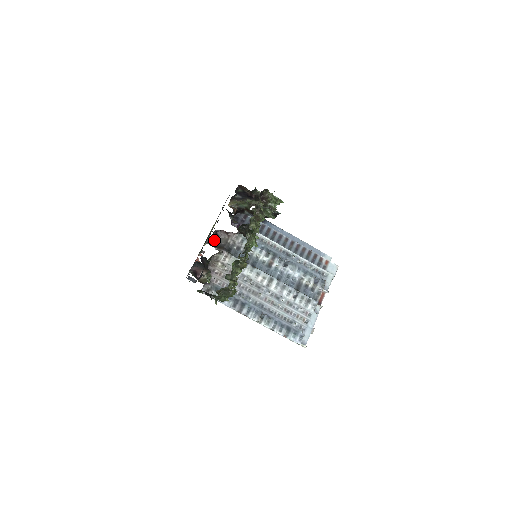
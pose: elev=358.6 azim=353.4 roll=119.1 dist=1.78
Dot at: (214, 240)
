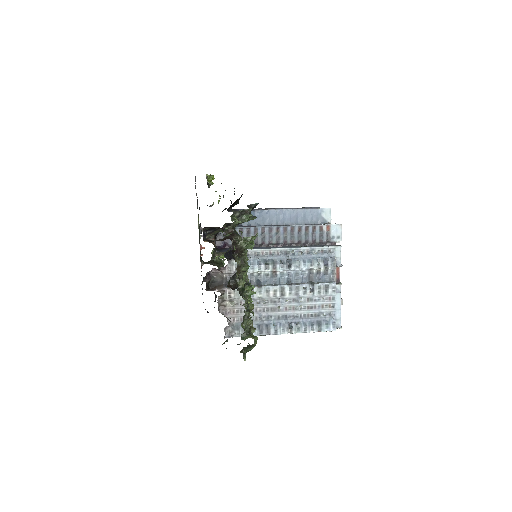
Dot at: (210, 281)
